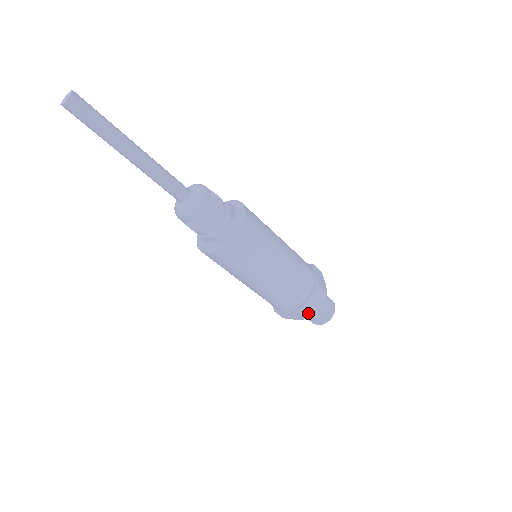
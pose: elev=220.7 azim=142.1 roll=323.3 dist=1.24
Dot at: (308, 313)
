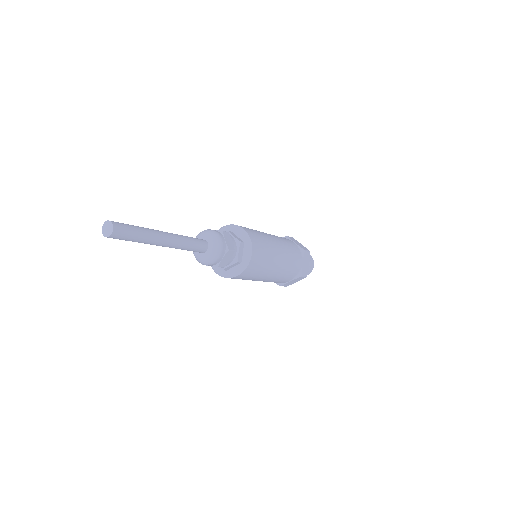
Dot at: (305, 273)
